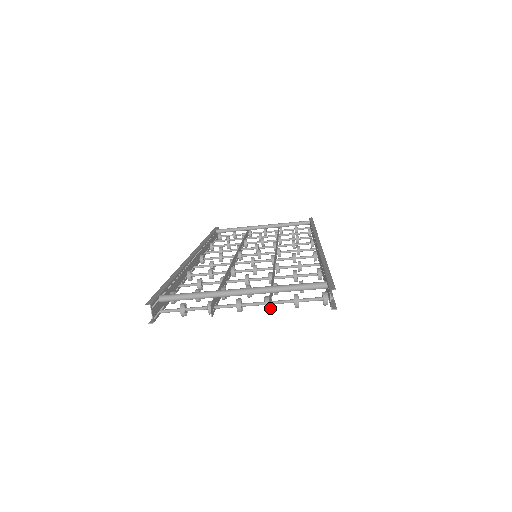
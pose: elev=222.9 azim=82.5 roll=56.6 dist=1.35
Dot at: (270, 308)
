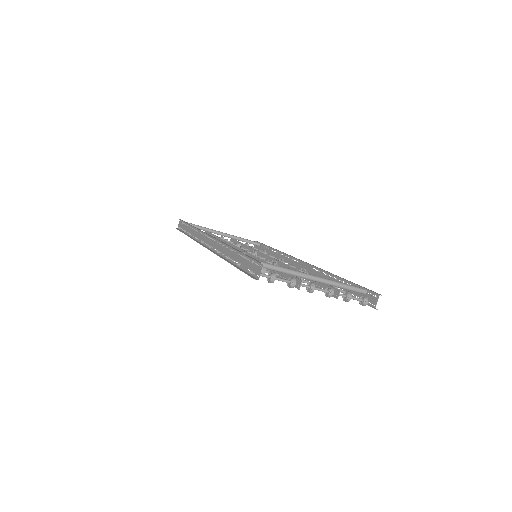
Dot at: (337, 296)
